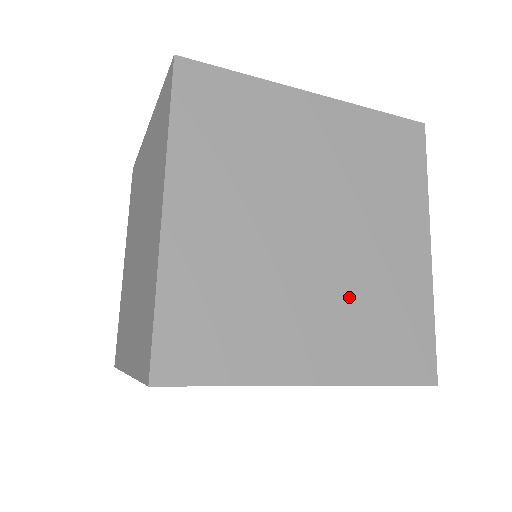
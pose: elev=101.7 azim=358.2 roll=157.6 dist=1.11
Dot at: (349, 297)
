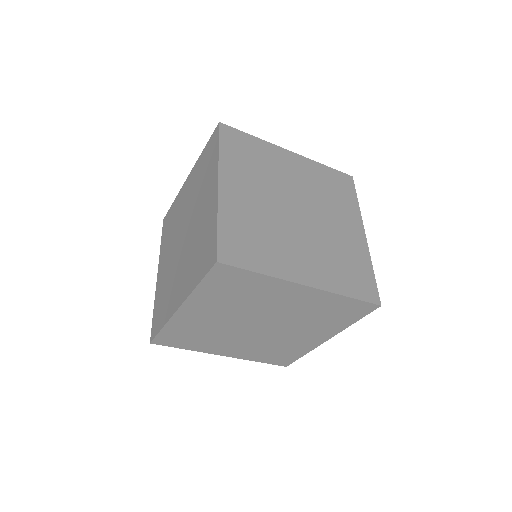
Dot at: (322, 247)
